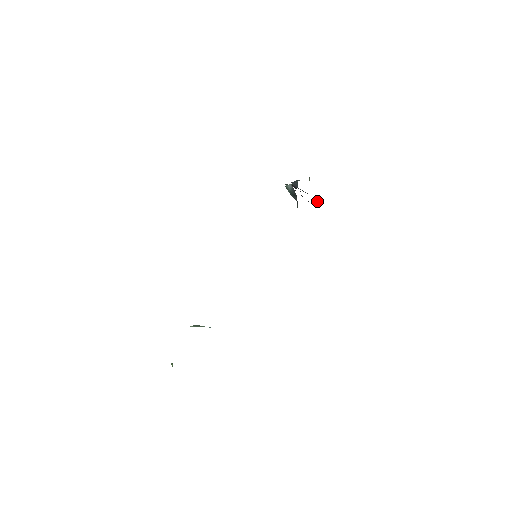
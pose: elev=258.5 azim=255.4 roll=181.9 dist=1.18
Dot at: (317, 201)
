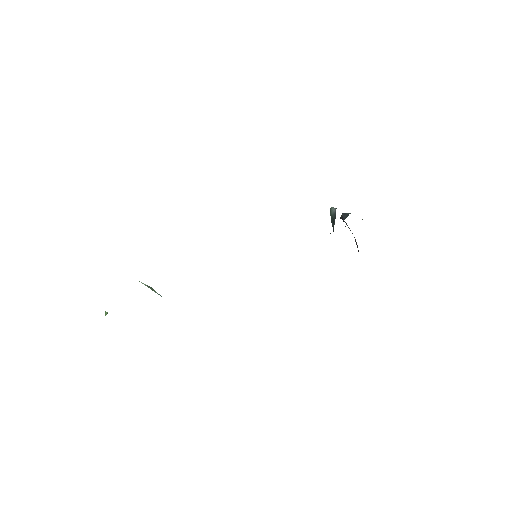
Dot at: (357, 245)
